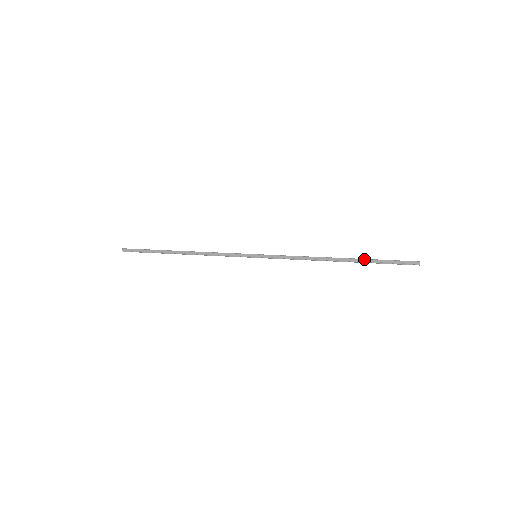
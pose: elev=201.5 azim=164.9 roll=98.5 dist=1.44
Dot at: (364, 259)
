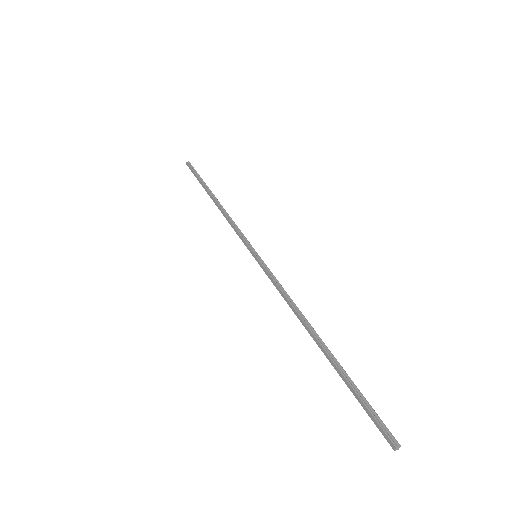
Dot at: (337, 368)
